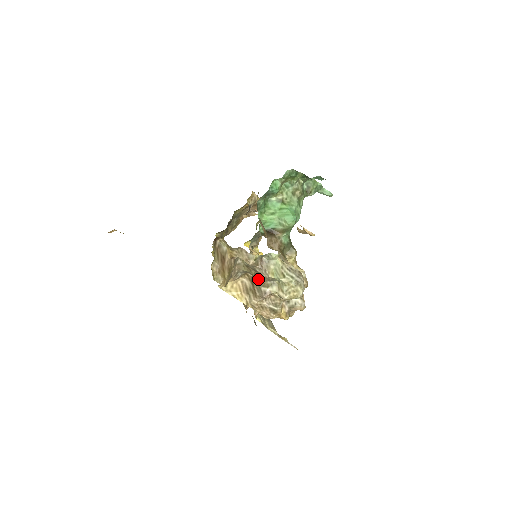
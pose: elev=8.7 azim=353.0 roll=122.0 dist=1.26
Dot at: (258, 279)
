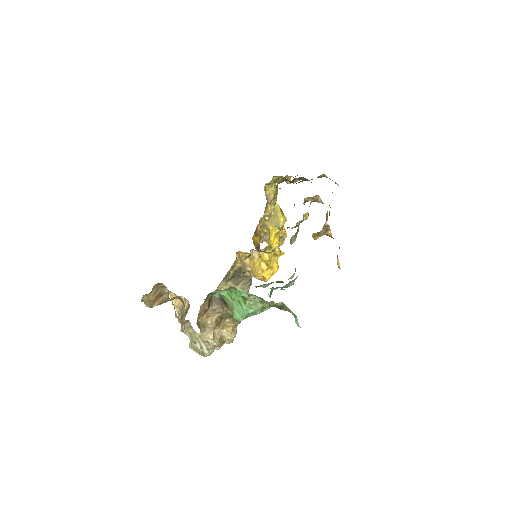
Dot at: occluded
